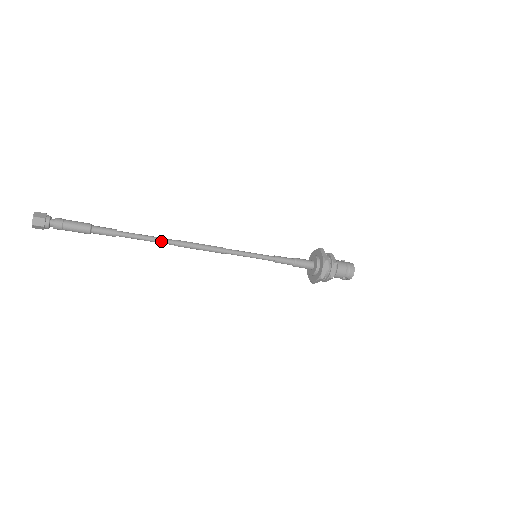
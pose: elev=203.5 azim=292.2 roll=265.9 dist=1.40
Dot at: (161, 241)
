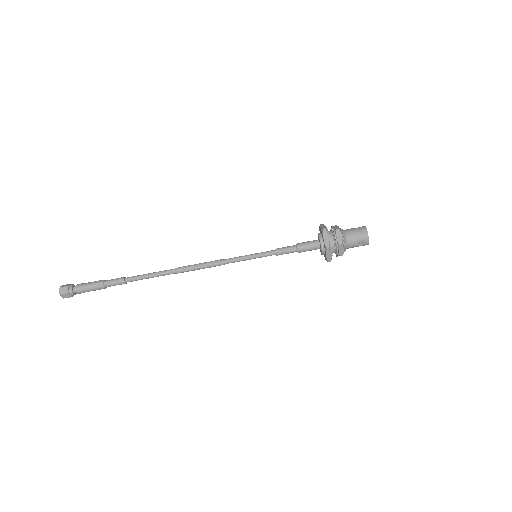
Dot at: (163, 273)
